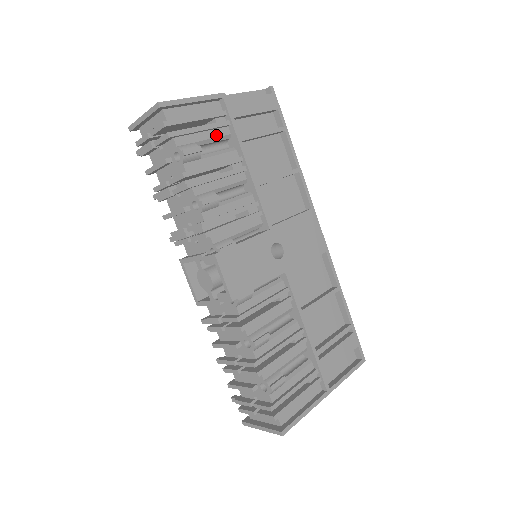
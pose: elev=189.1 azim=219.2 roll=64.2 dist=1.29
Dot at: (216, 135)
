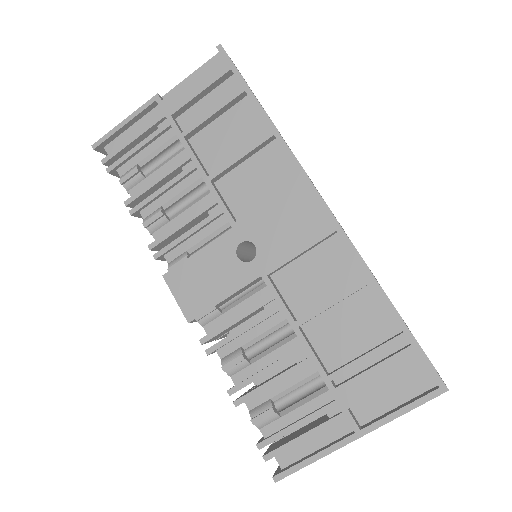
Dot at: (160, 144)
